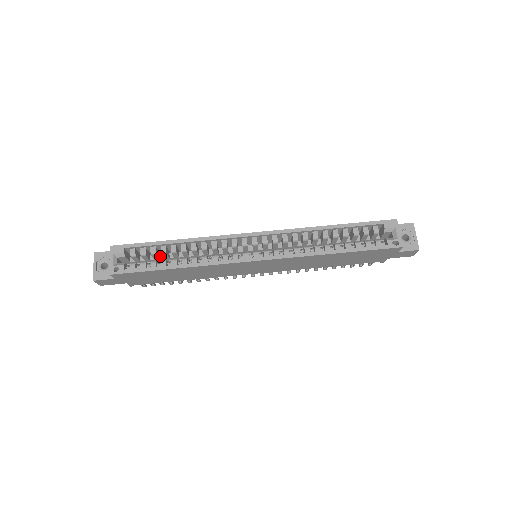
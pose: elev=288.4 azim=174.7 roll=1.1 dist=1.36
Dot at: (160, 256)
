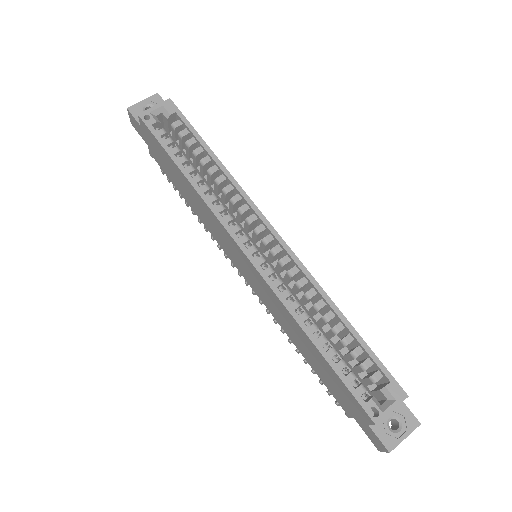
Dot at: occluded
